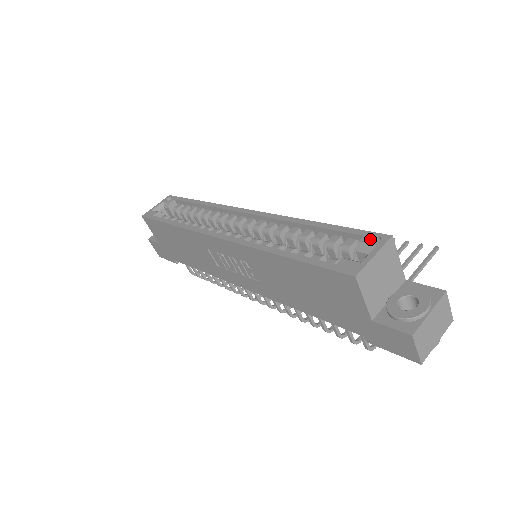
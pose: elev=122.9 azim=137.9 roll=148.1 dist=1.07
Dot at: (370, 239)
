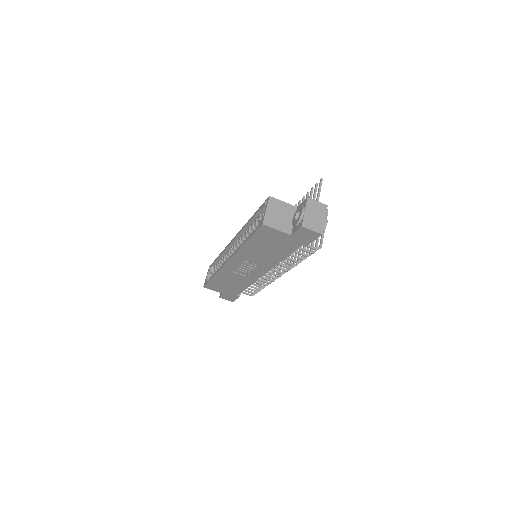
Dot at: (264, 205)
